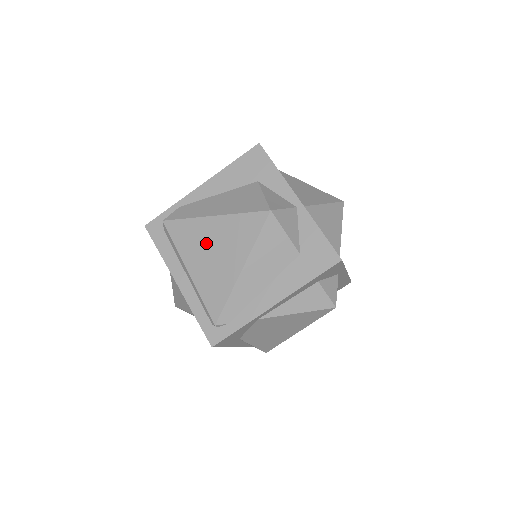
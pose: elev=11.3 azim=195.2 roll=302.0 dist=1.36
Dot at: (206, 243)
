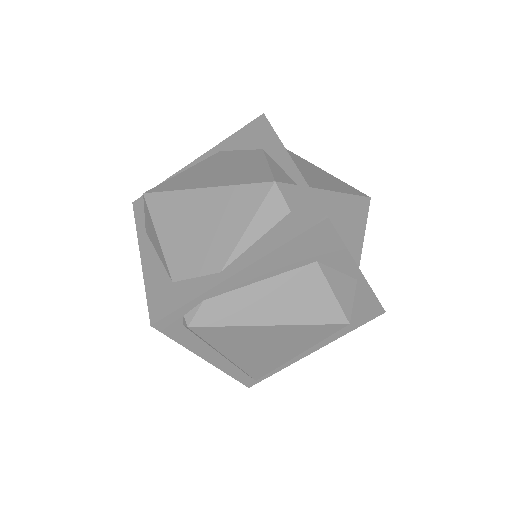
Dot at: (256, 342)
